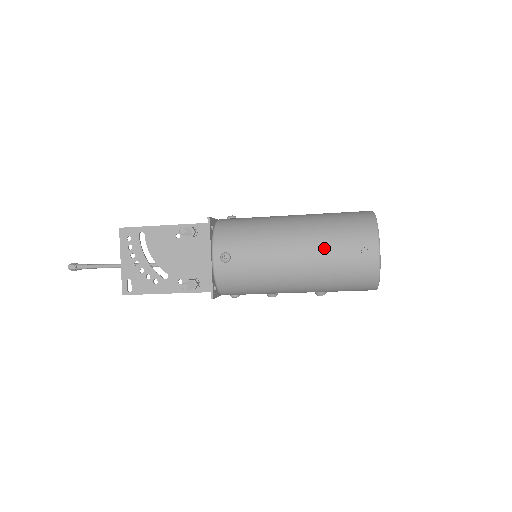
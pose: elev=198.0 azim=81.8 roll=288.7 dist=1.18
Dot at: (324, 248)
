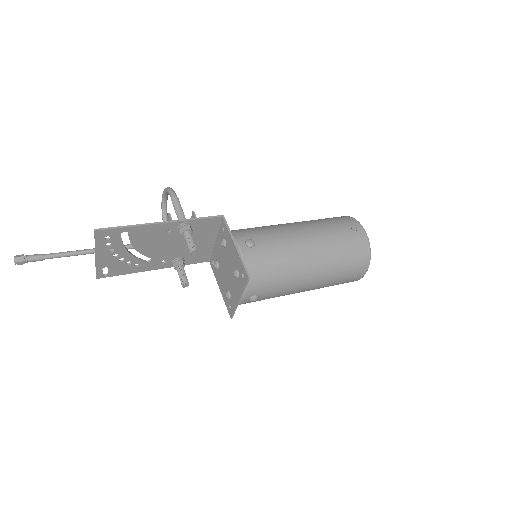
Dot at: (331, 280)
